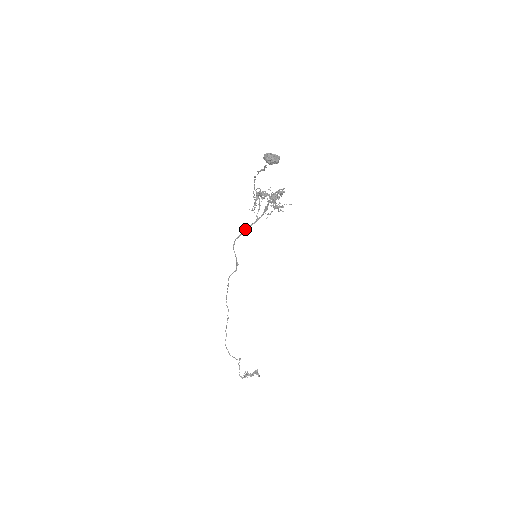
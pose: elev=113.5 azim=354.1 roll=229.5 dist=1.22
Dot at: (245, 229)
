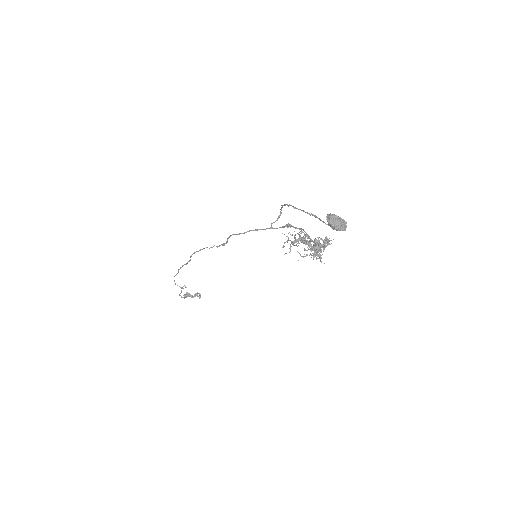
Dot at: (251, 230)
